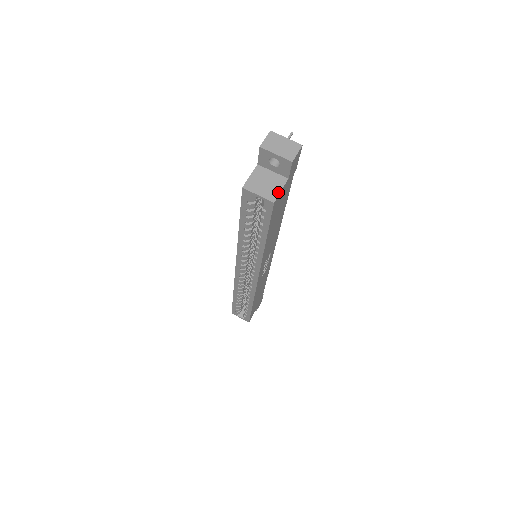
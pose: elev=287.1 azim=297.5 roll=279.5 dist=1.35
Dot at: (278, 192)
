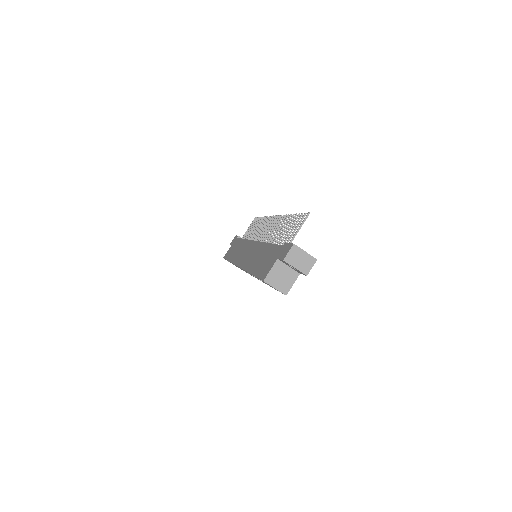
Dot at: (290, 286)
